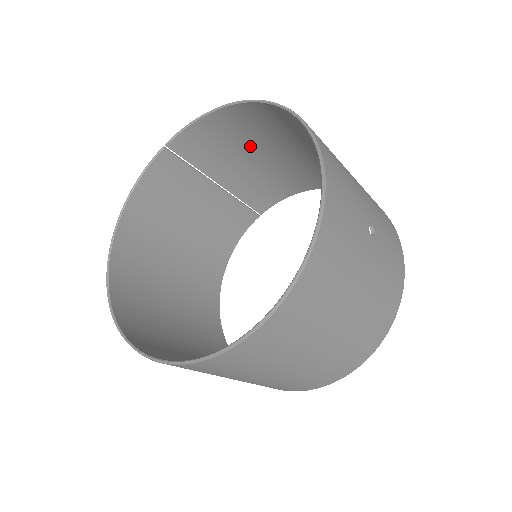
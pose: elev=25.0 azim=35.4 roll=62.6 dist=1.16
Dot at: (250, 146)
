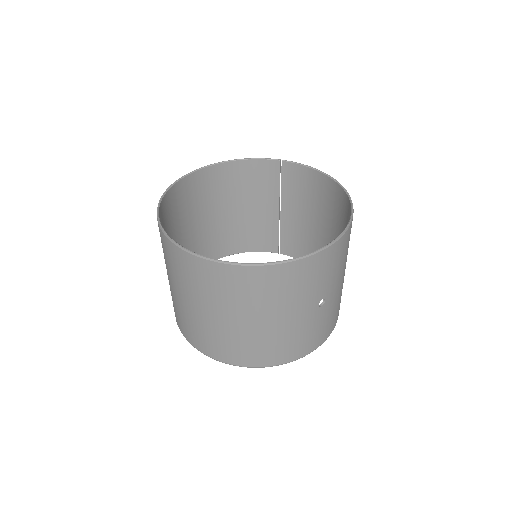
Dot at: (317, 210)
